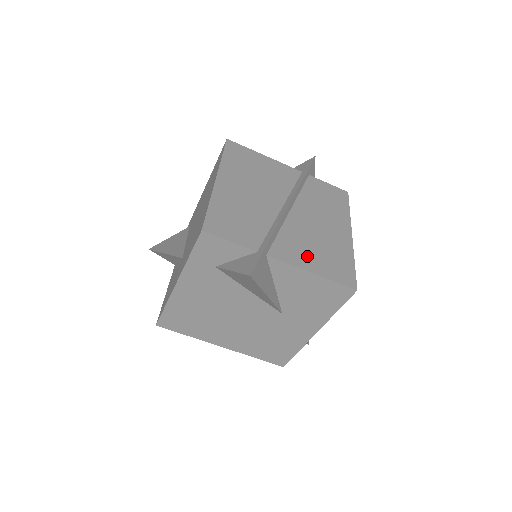
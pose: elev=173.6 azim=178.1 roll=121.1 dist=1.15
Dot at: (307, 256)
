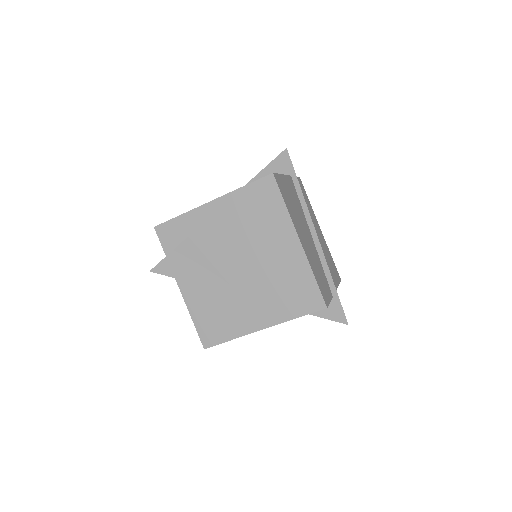
Dot at: (332, 274)
